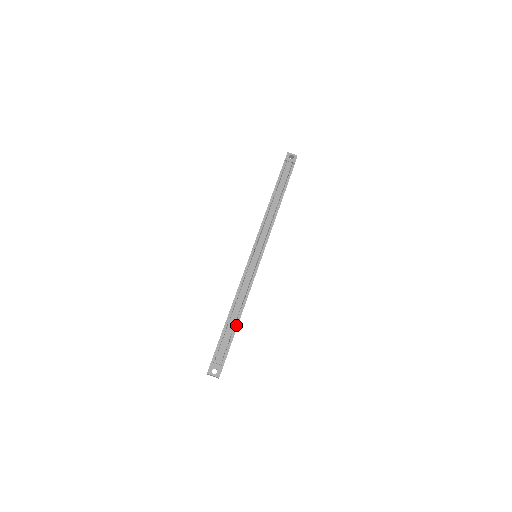
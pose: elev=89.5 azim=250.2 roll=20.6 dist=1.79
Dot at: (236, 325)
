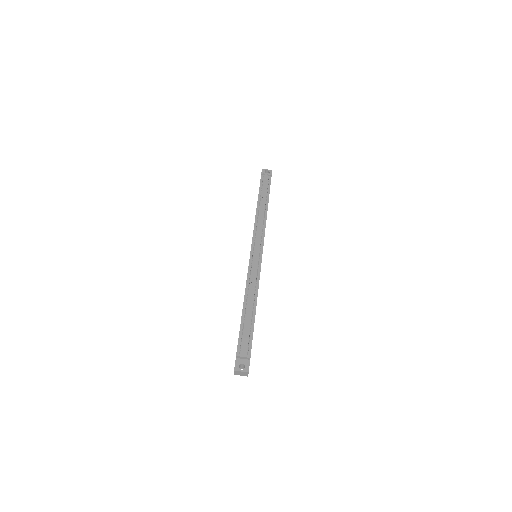
Dot at: (253, 317)
